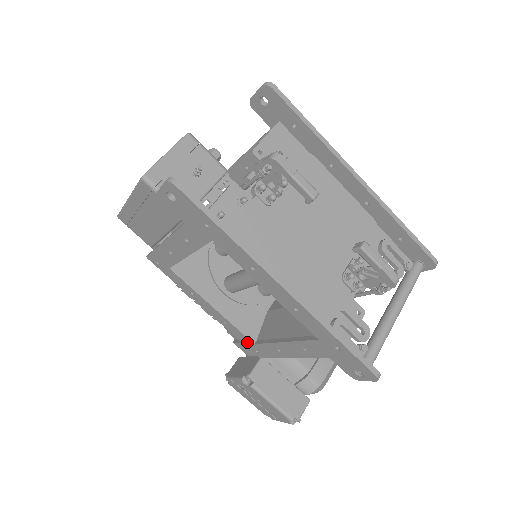
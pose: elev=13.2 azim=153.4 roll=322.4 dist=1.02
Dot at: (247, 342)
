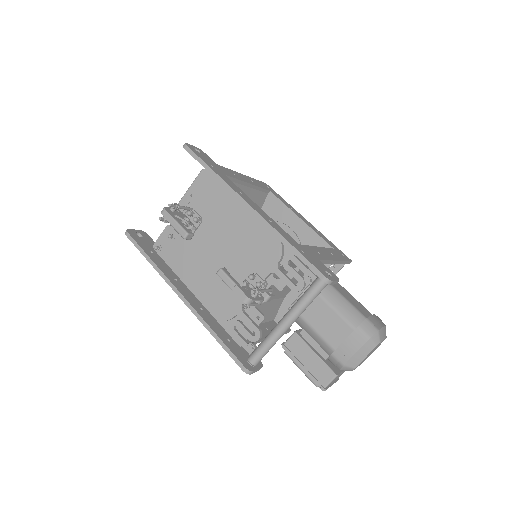
Dot at: occluded
